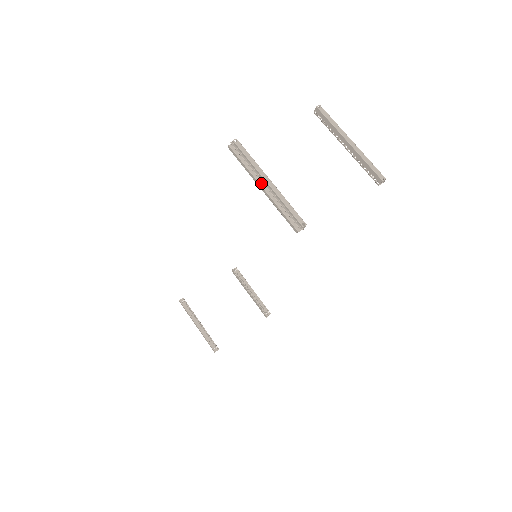
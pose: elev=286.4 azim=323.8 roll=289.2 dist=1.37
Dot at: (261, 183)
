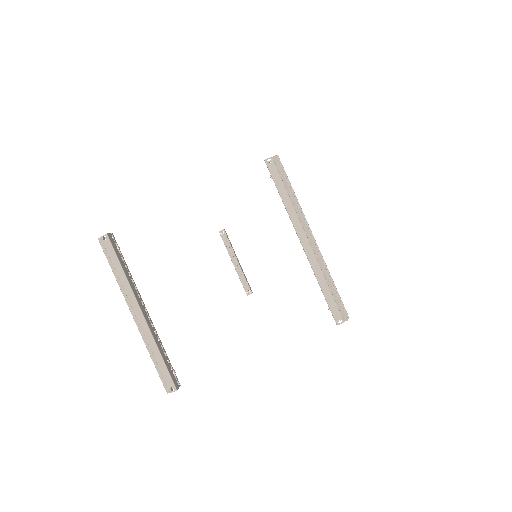
Dot at: (133, 309)
